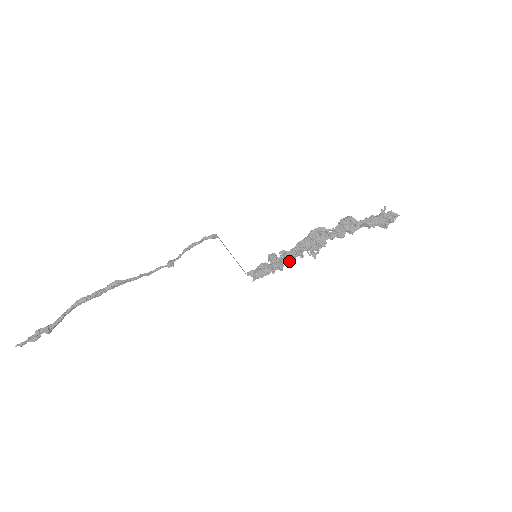
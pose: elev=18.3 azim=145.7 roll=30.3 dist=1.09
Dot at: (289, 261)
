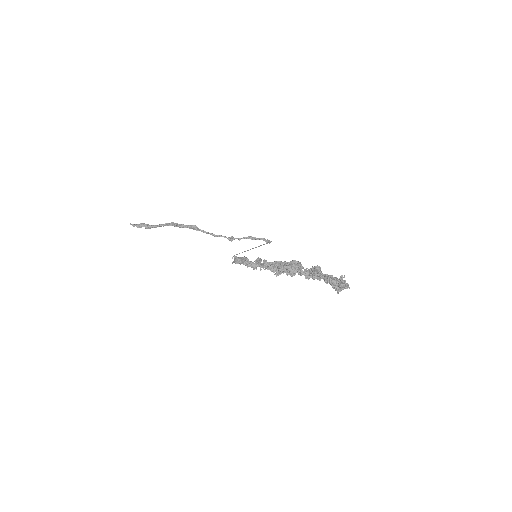
Dot at: (261, 267)
